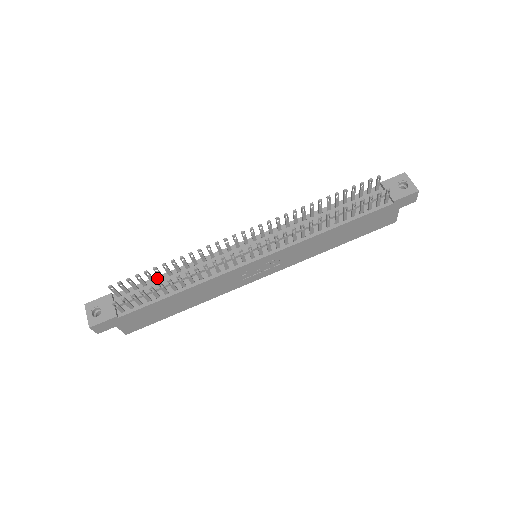
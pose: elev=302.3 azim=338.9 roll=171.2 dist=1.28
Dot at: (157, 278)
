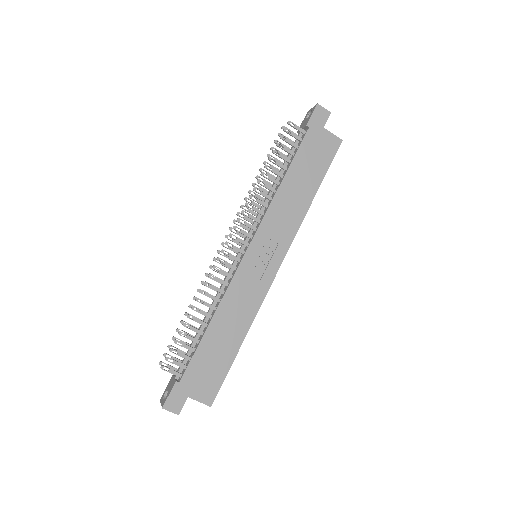
Dot at: occluded
